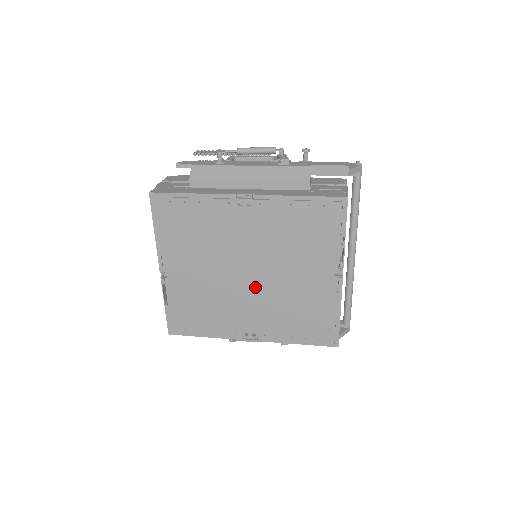
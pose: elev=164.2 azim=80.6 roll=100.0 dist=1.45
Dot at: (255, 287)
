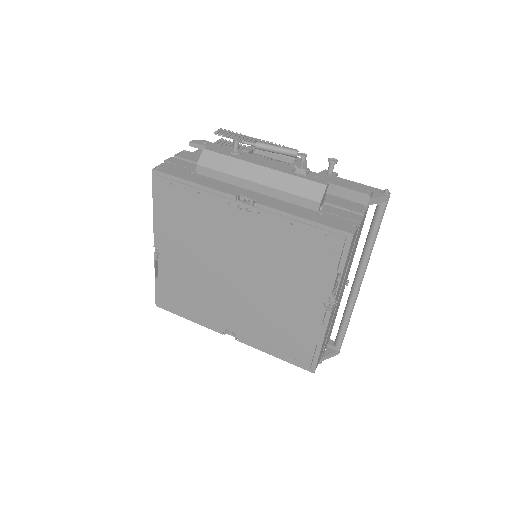
Dot at: (242, 291)
